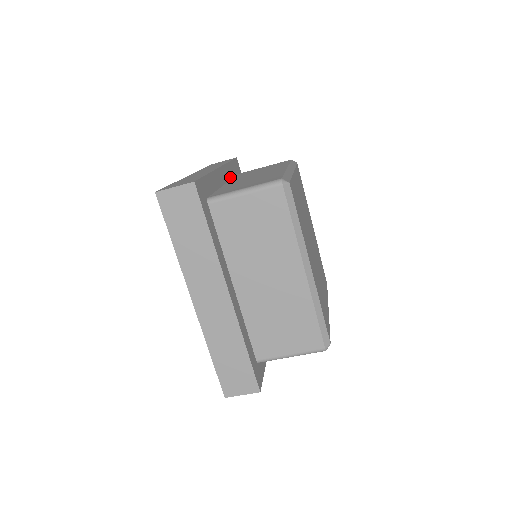
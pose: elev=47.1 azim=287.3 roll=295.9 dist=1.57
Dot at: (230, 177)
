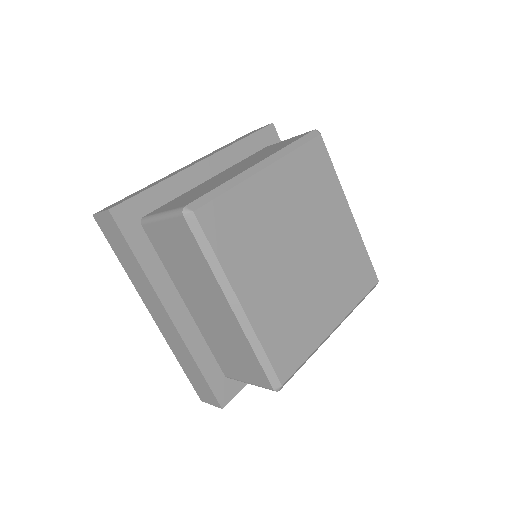
Dot at: (235, 161)
